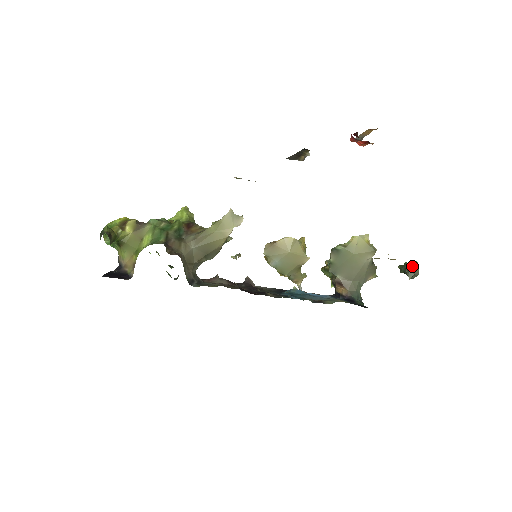
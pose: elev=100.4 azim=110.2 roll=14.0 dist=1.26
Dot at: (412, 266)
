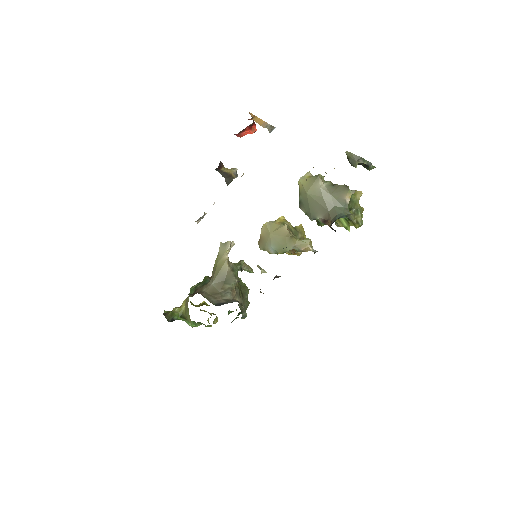
Dot at: (348, 158)
